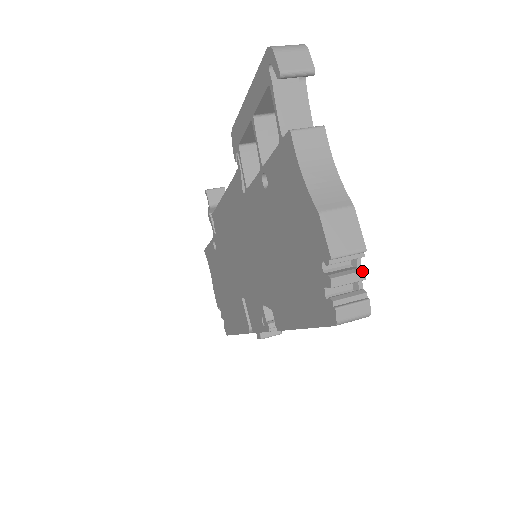
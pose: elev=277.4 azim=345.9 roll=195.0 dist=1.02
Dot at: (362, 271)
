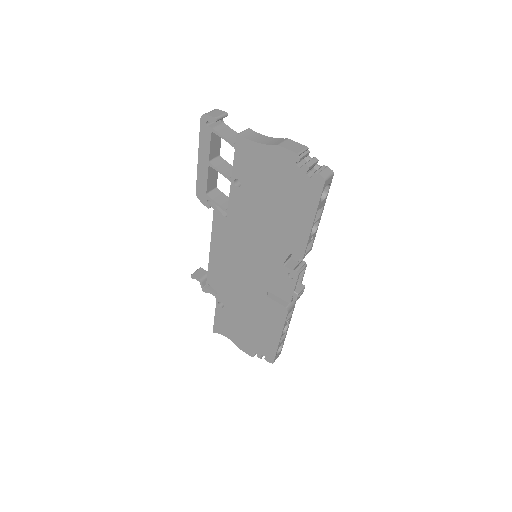
Dot at: (314, 157)
